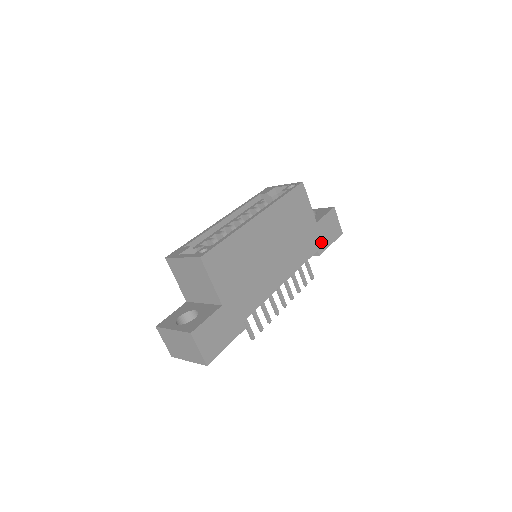
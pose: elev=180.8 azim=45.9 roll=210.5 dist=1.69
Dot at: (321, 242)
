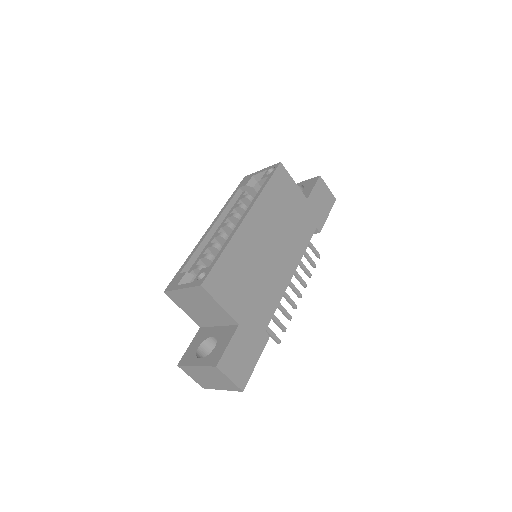
Dot at: (317, 218)
